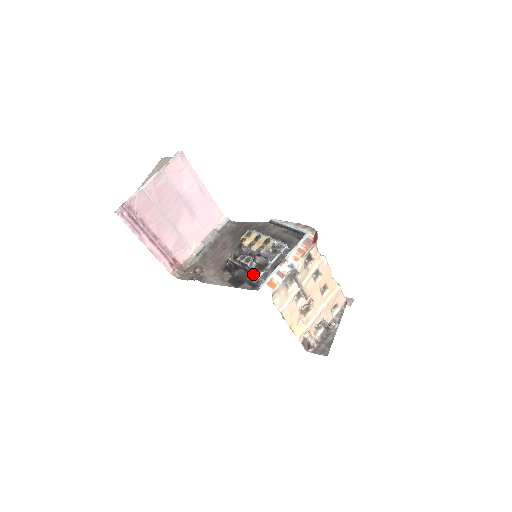
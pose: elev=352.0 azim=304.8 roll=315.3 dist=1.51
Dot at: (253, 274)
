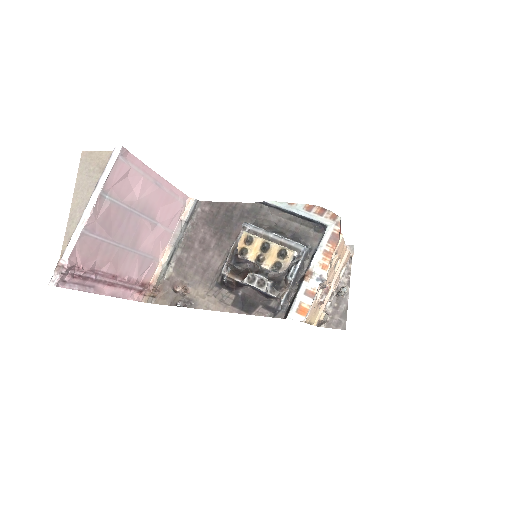
Dot at: (270, 296)
